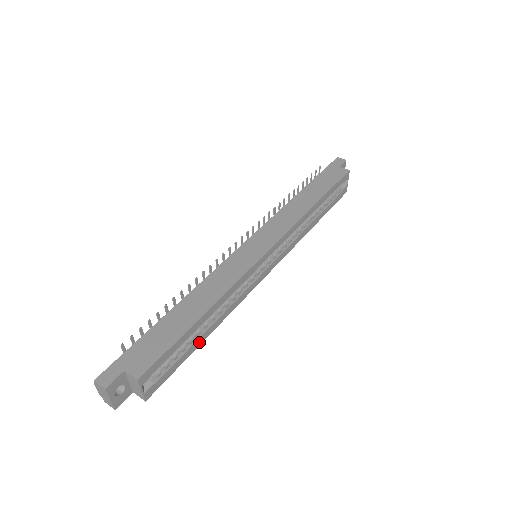
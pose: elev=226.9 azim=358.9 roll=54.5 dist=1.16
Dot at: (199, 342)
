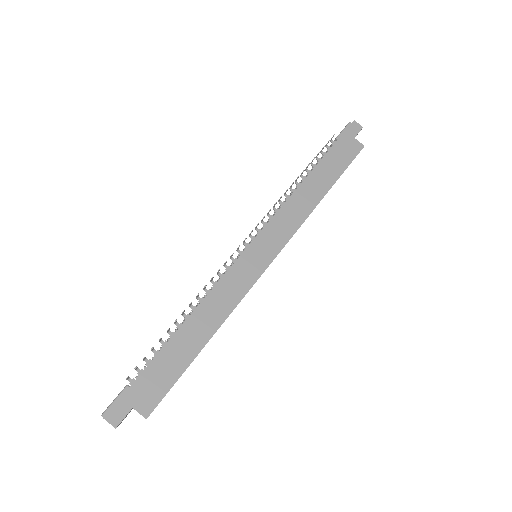
Dot at: occluded
